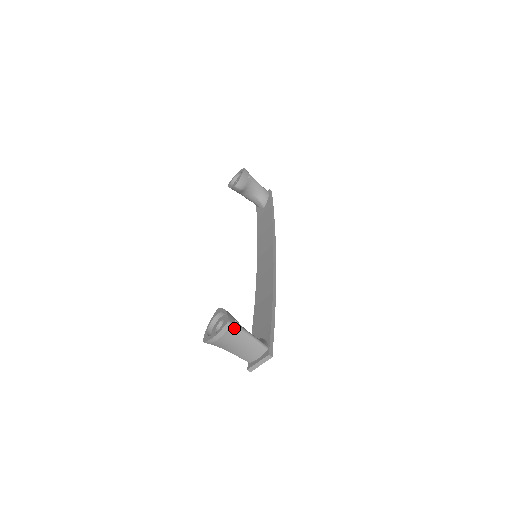
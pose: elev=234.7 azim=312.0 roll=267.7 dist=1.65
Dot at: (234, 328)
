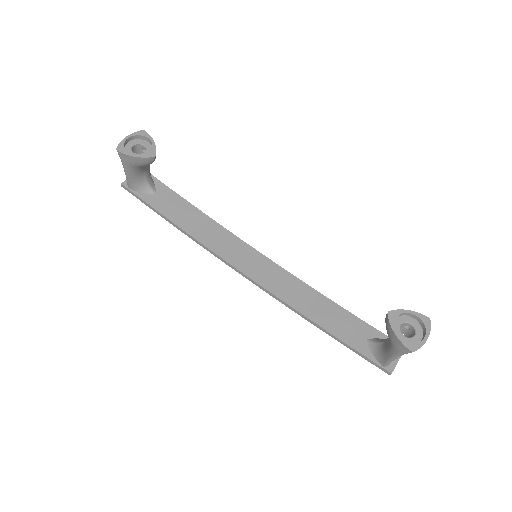
Dot at: occluded
